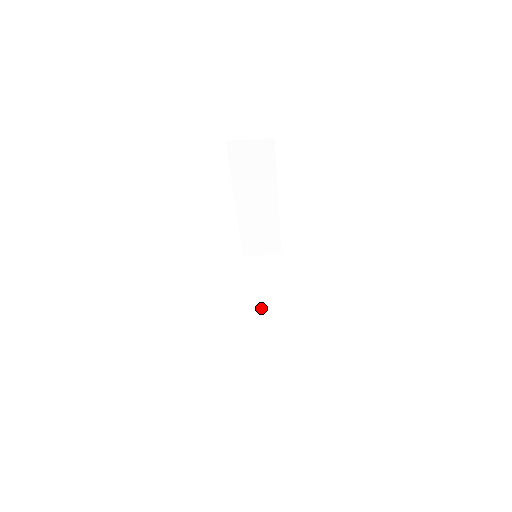
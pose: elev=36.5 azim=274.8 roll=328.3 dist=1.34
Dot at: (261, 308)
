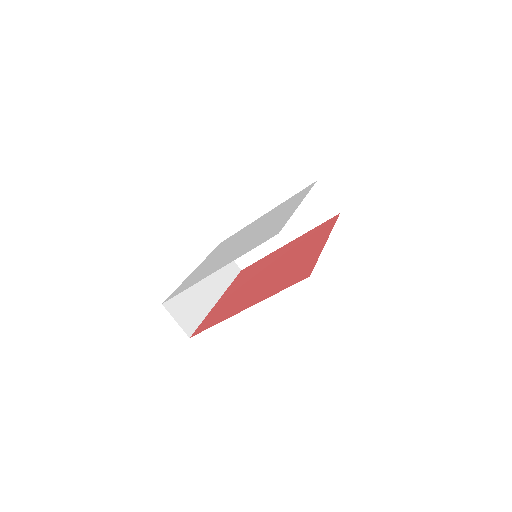
Dot at: (206, 285)
